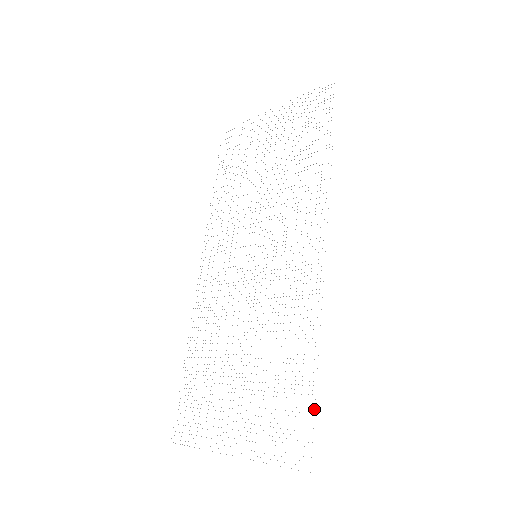
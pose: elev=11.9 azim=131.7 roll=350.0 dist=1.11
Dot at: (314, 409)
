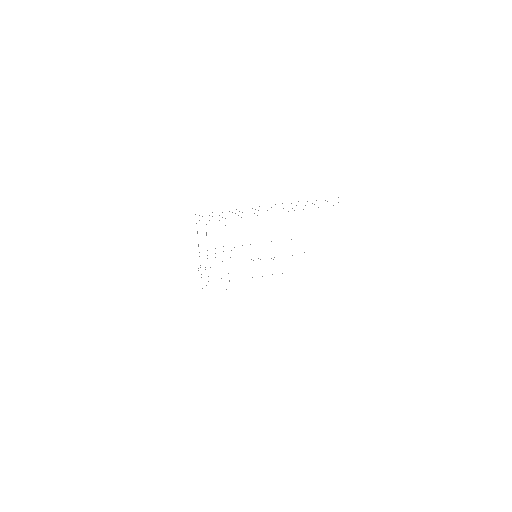
Dot at: occluded
